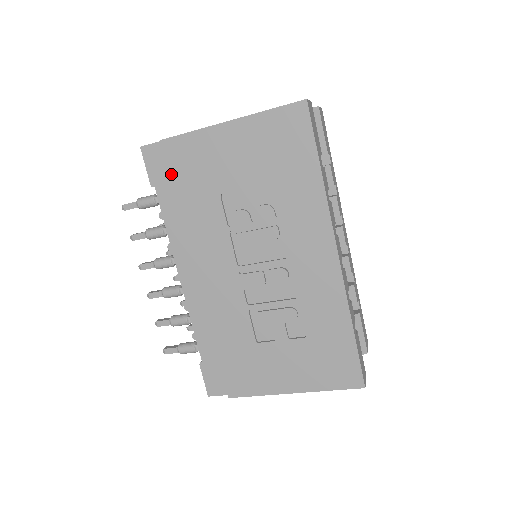
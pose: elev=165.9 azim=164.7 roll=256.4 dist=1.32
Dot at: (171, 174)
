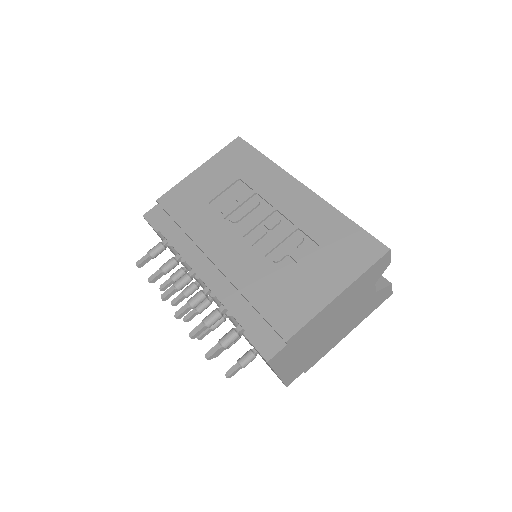
Dot at: (169, 213)
